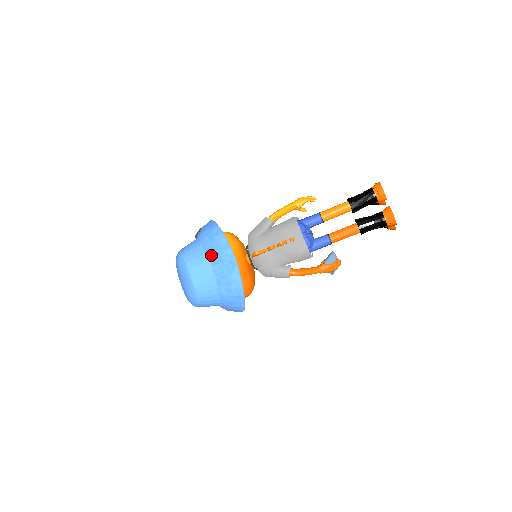
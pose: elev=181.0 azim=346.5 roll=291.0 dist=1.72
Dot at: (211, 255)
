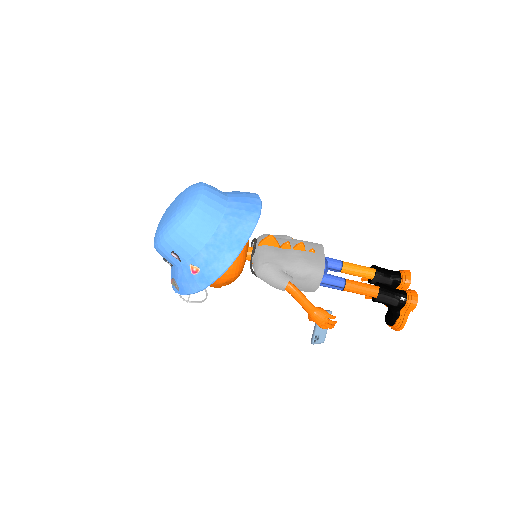
Dot at: (234, 195)
